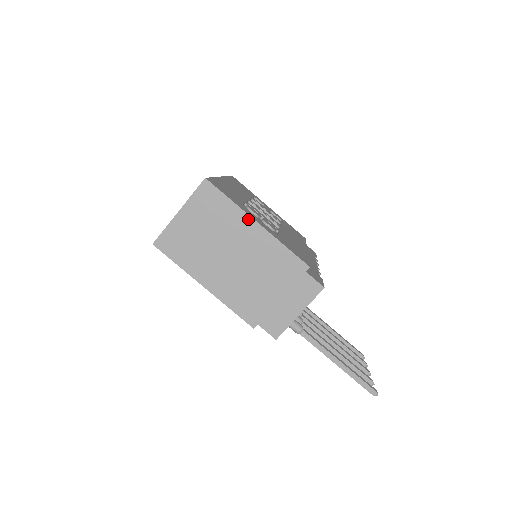
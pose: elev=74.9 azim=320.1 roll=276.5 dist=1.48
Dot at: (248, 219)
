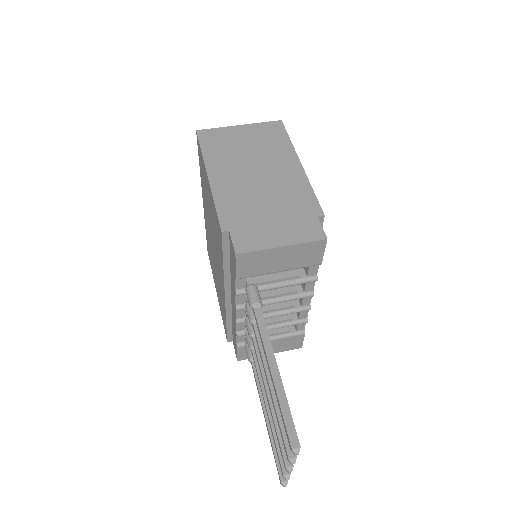
Dot at: (294, 157)
